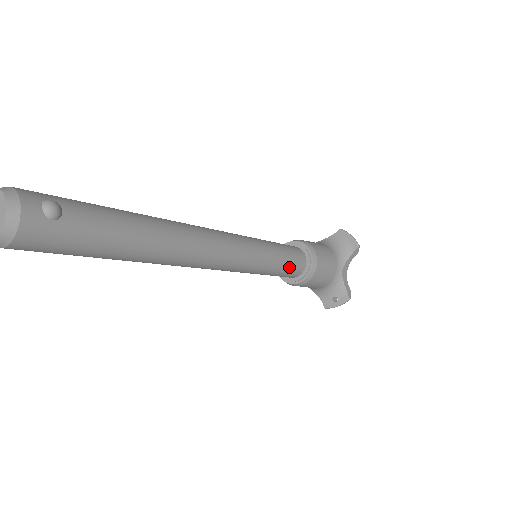
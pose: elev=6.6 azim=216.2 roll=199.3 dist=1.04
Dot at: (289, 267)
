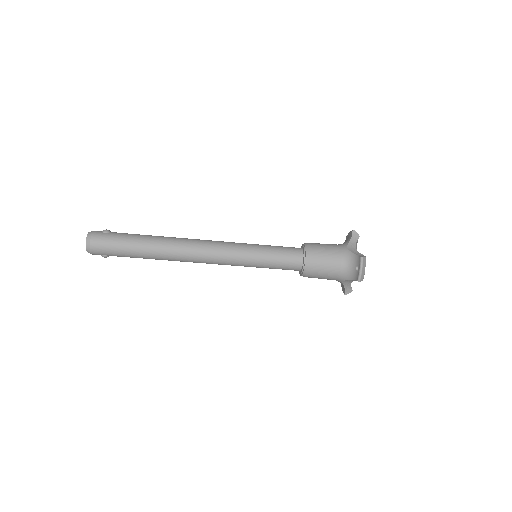
Dot at: (283, 252)
